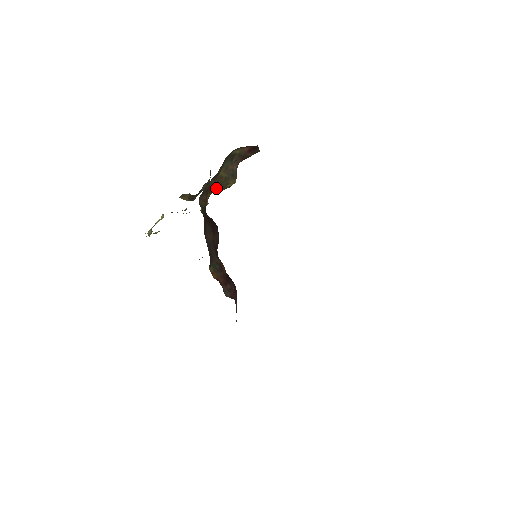
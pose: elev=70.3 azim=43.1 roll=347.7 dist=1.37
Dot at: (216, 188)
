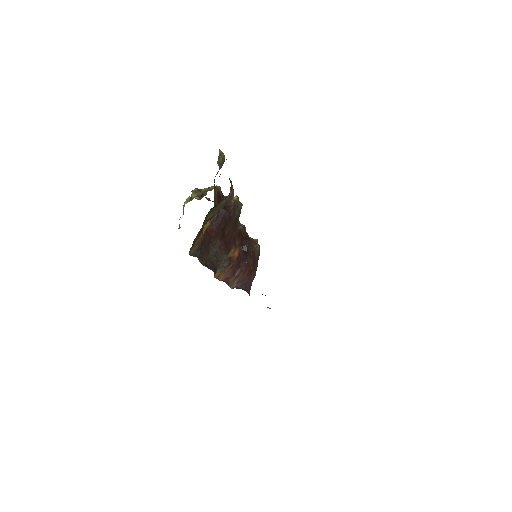
Dot at: occluded
